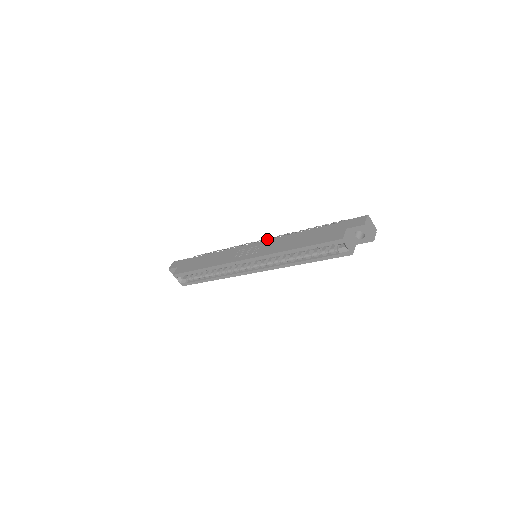
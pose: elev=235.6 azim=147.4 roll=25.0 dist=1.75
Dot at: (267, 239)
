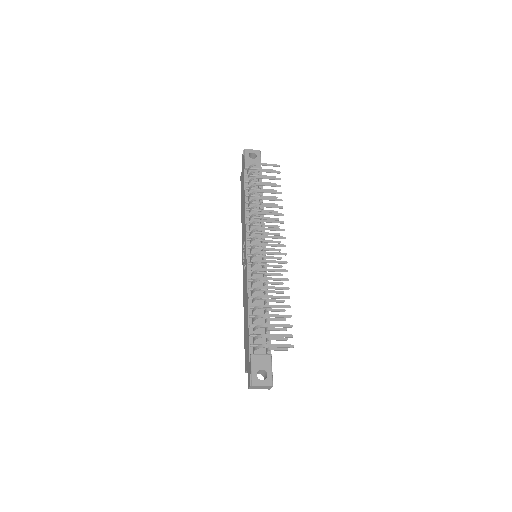
Dot at: (257, 253)
